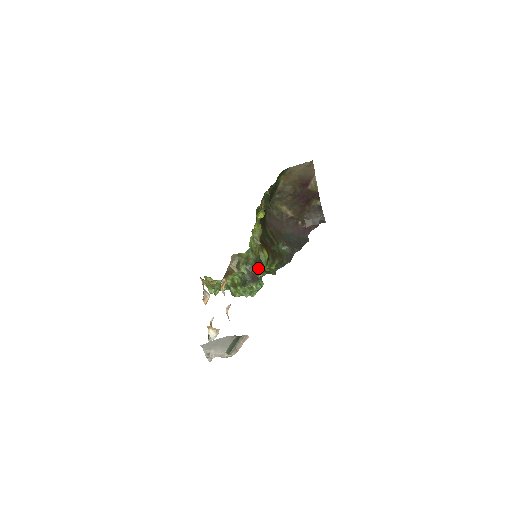
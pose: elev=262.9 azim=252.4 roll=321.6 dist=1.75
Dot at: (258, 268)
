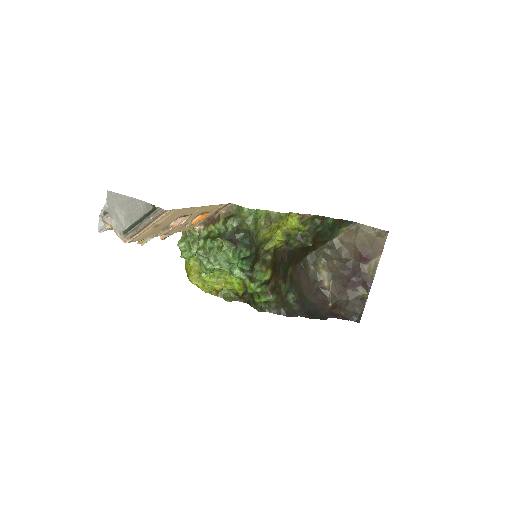
Dot at: (246, 242)
